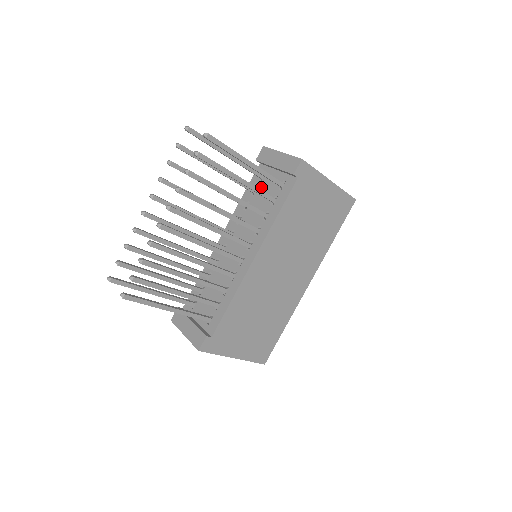
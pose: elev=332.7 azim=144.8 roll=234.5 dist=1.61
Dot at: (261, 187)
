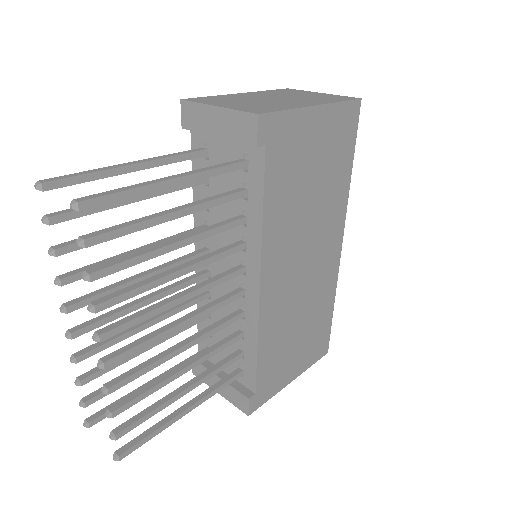
Dot at: occluded
